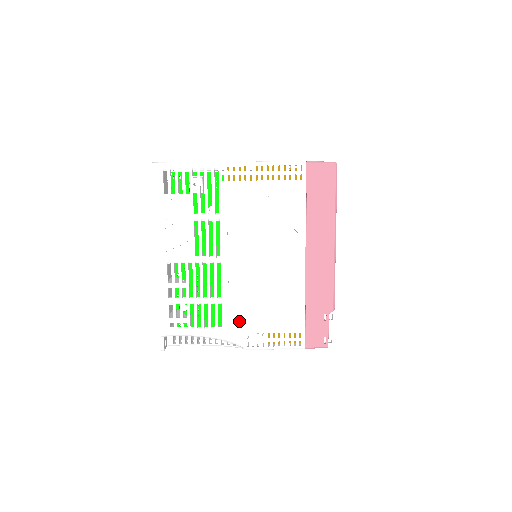
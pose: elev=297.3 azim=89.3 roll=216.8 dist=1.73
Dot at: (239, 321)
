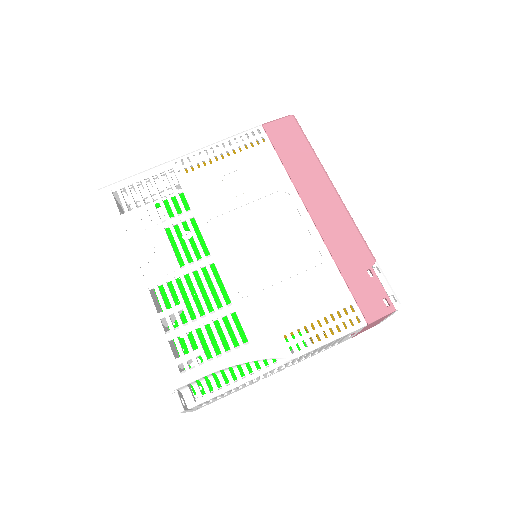
Dot at: (266, 323)
